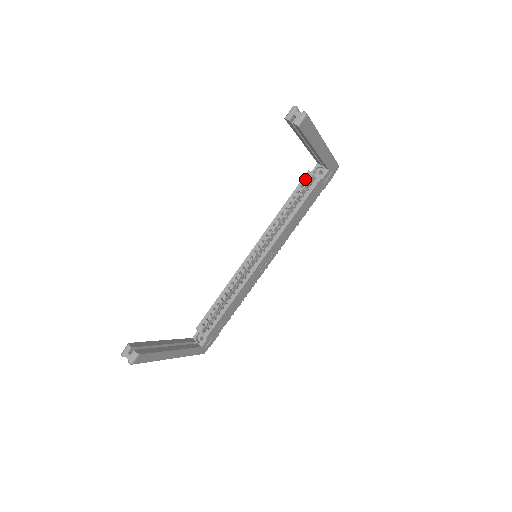
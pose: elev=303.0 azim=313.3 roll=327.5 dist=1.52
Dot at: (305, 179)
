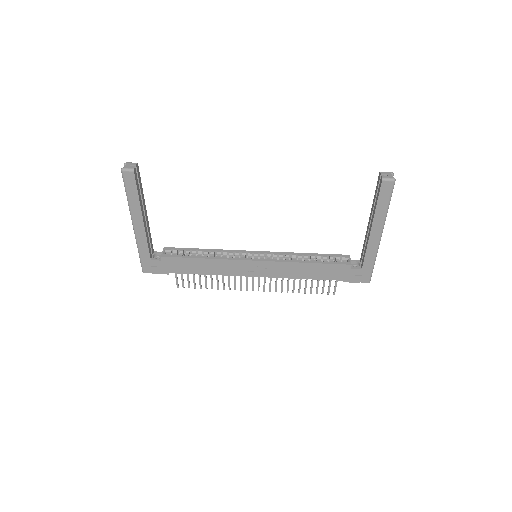
Dot at: (342, 256)
